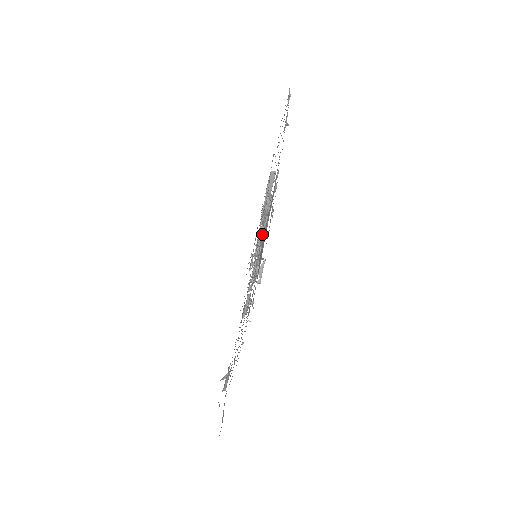
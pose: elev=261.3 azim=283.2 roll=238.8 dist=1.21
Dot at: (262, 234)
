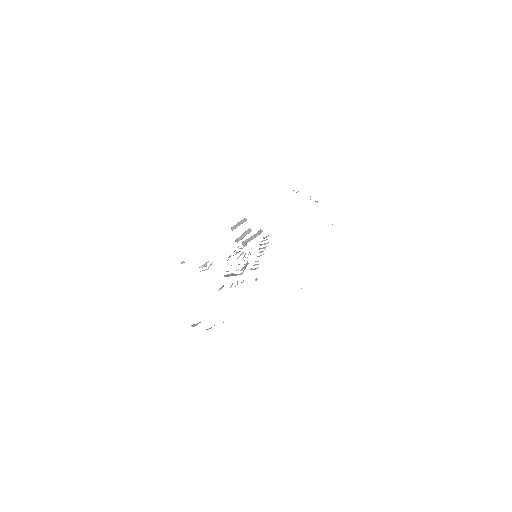
Dot at: occluded
